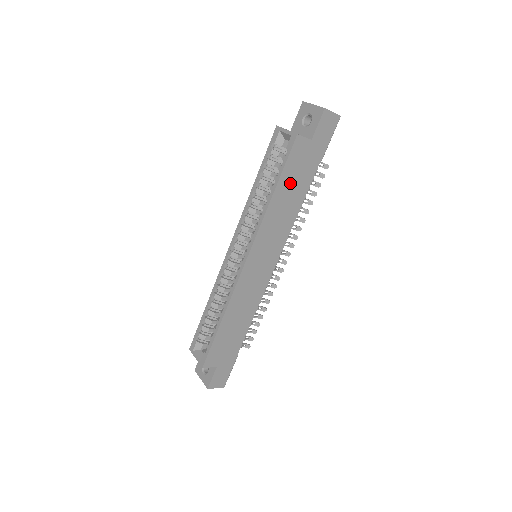
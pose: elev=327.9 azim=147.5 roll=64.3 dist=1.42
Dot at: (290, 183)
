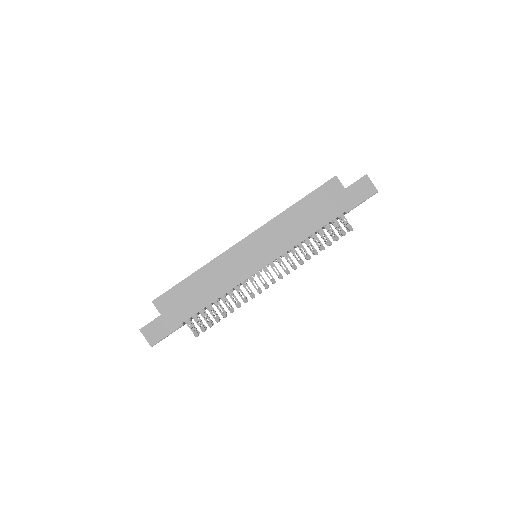
Dot at: (312, 207)
